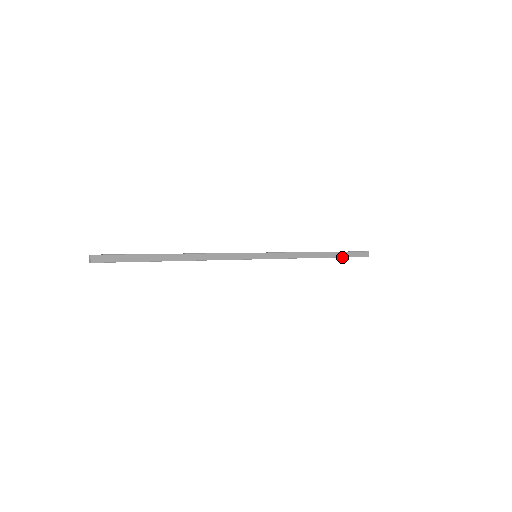
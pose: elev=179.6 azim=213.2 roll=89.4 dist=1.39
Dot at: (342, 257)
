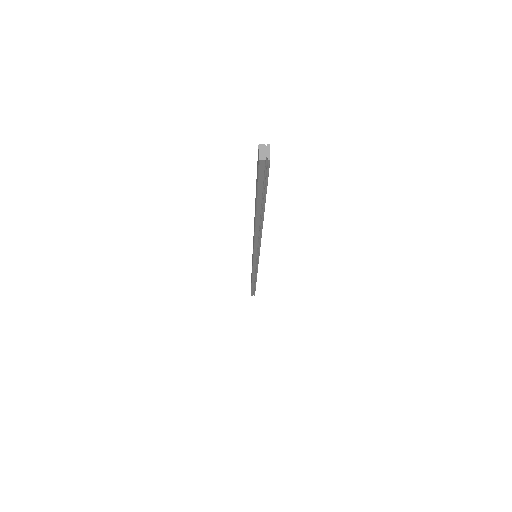
Dot at: (255, 288)
